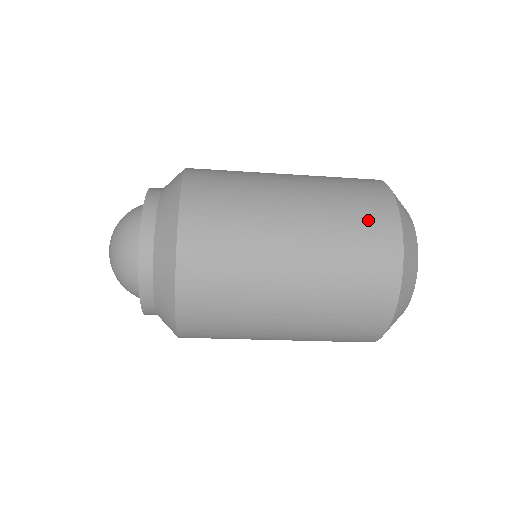
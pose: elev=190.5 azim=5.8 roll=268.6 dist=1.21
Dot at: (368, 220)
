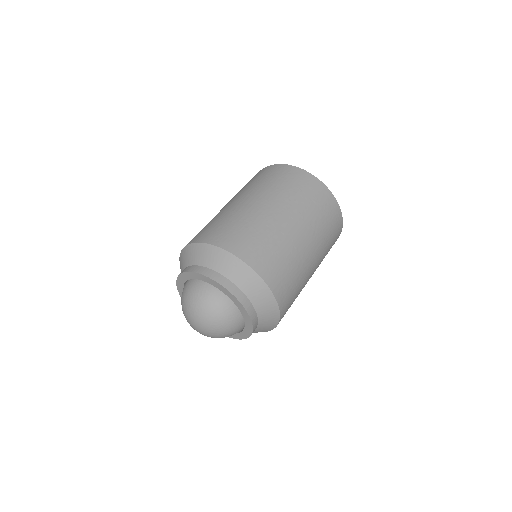
Dot at: (303, 186)
